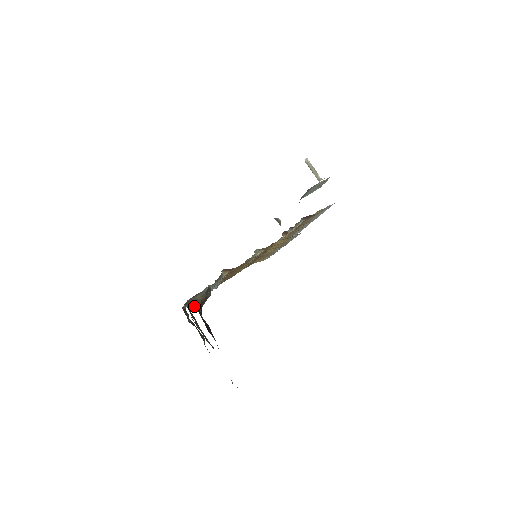
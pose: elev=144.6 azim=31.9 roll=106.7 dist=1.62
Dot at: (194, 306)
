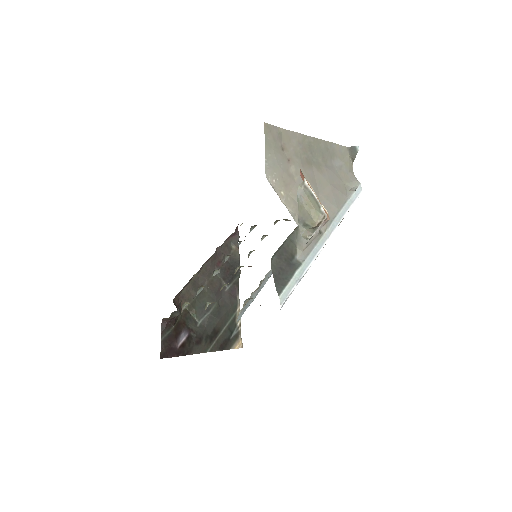
Dot at: (161, 325)
